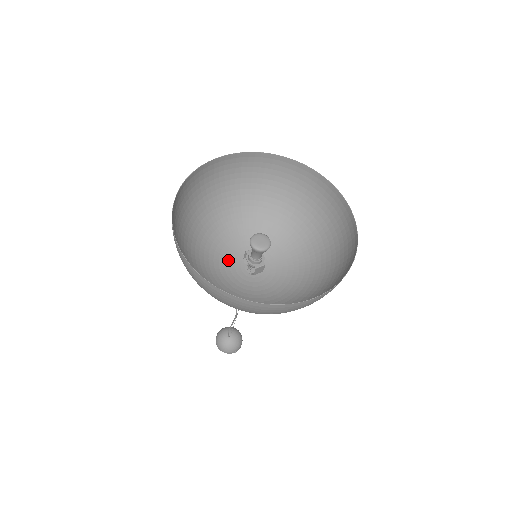
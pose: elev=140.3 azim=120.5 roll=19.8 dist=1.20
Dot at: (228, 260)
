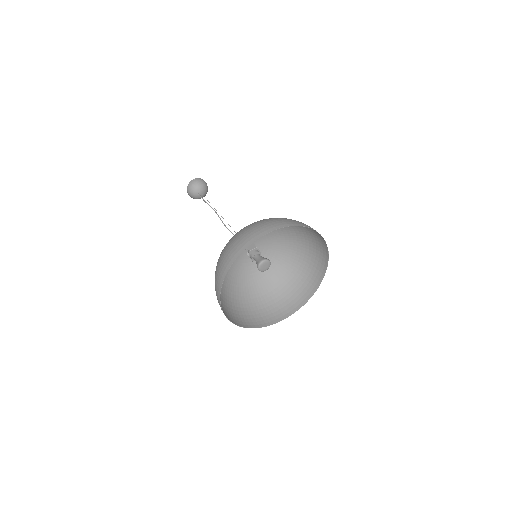
Dot at: occluded
